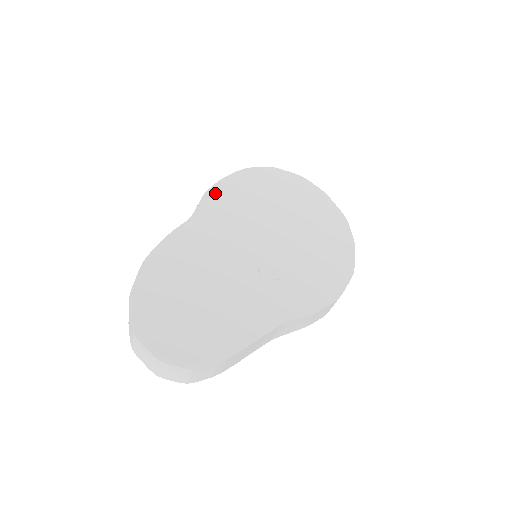
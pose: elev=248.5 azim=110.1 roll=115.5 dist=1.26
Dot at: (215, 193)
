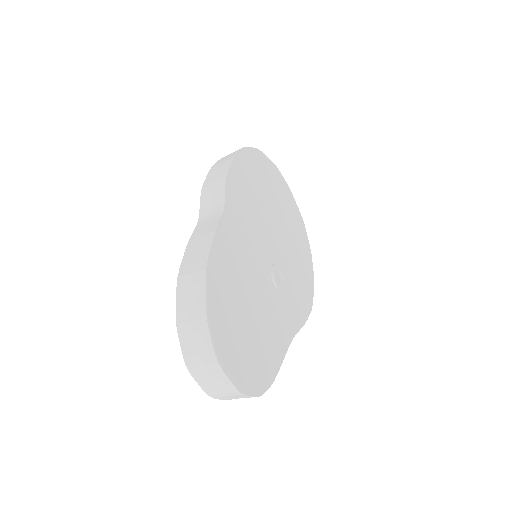
Dot at: (233, 179)
